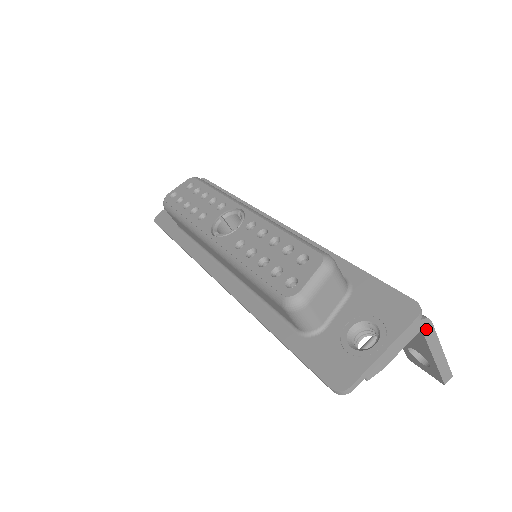
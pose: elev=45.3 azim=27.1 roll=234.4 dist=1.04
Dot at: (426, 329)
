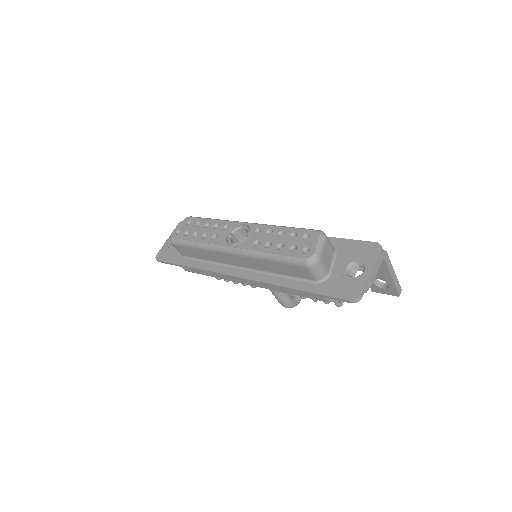
Dot at: (385, 257)
